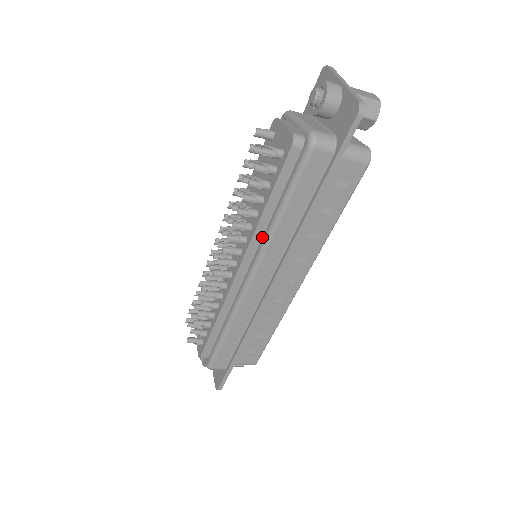
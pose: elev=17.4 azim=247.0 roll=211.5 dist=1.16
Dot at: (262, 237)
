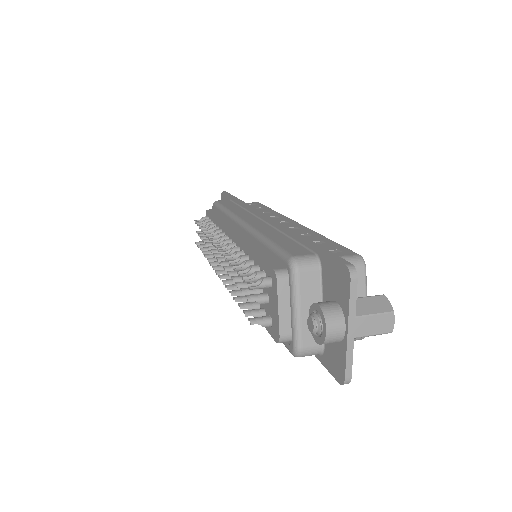
Dot at: occluded
